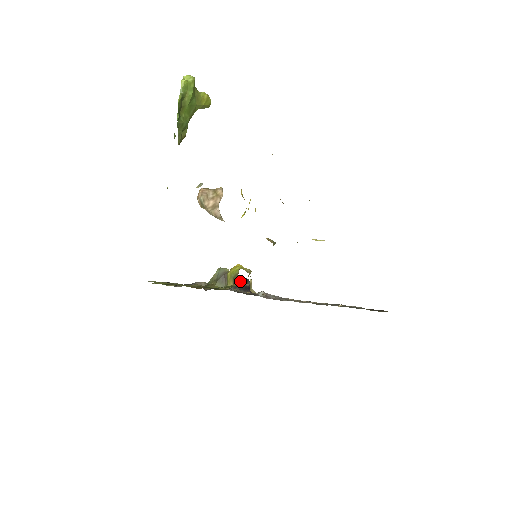
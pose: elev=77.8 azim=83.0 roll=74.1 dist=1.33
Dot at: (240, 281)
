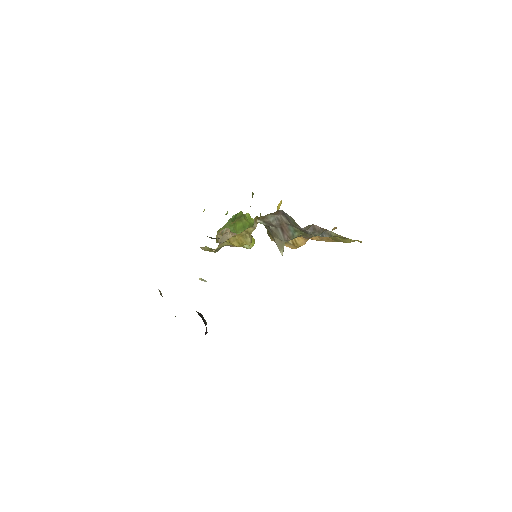
Dot at: (200, 314)
